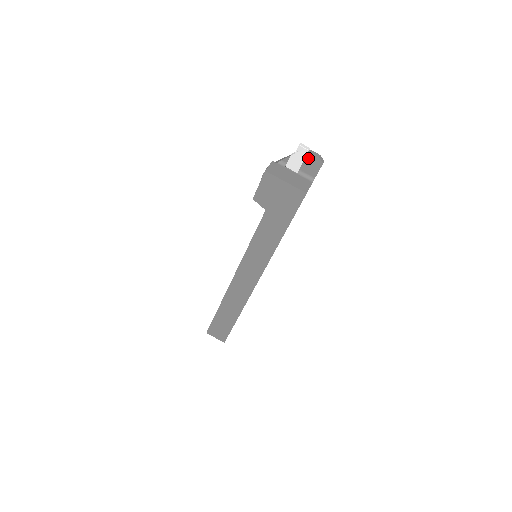
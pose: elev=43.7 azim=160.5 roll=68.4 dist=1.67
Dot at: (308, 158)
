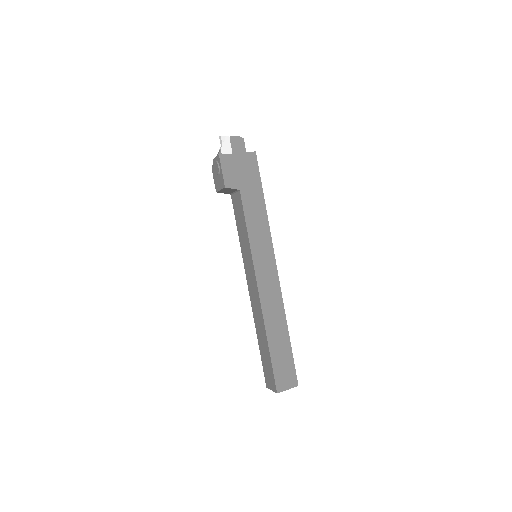
Dot at: (232, 142)
